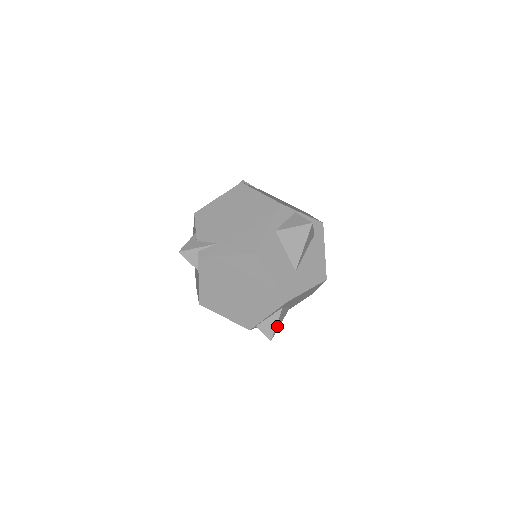
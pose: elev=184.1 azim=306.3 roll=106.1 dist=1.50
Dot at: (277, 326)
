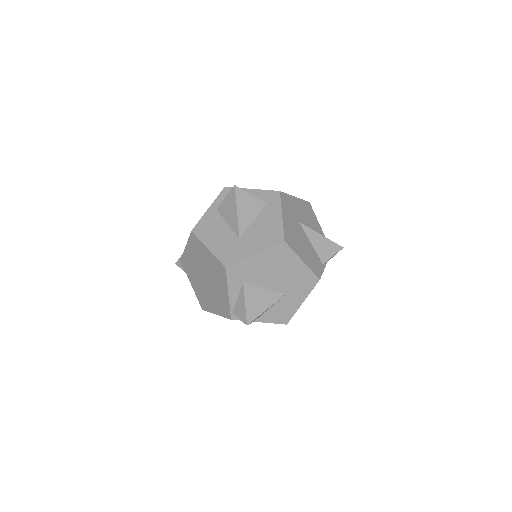
Dot at: (253, 309)
